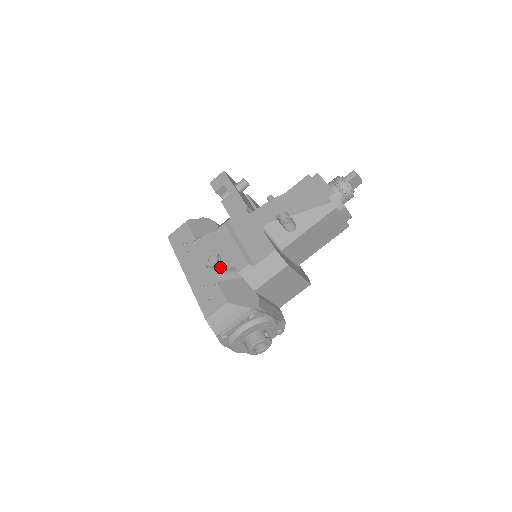
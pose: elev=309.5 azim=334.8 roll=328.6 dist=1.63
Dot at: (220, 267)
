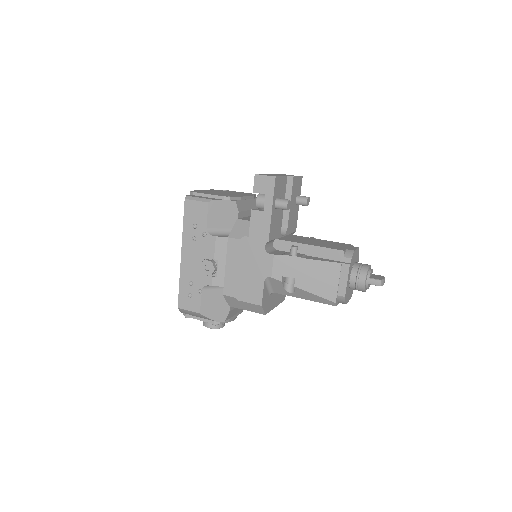
Dot at: (211, 281)
